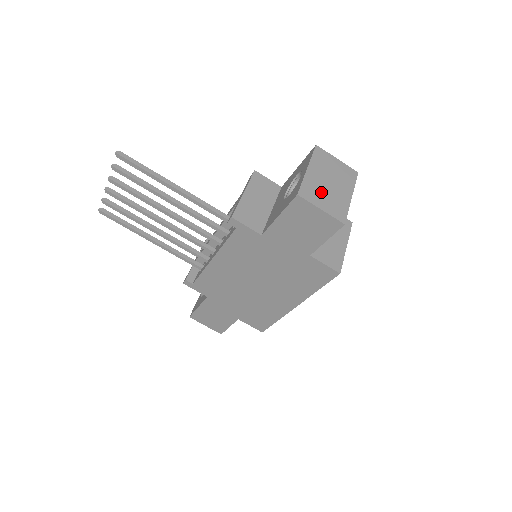
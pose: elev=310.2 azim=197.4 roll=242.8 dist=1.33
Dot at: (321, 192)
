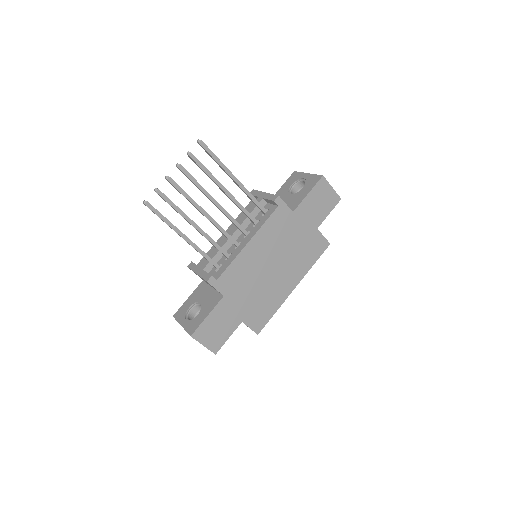
Dot at: occluded
